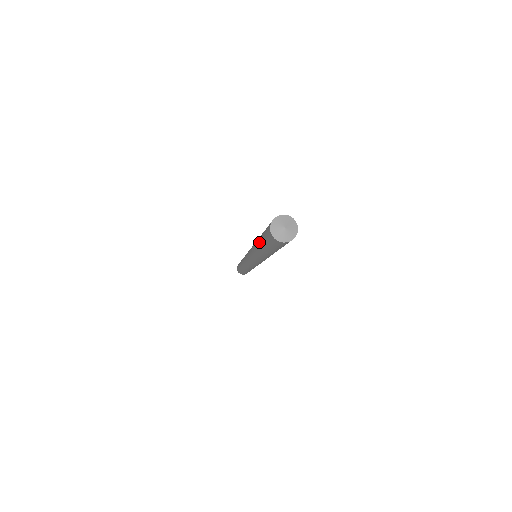
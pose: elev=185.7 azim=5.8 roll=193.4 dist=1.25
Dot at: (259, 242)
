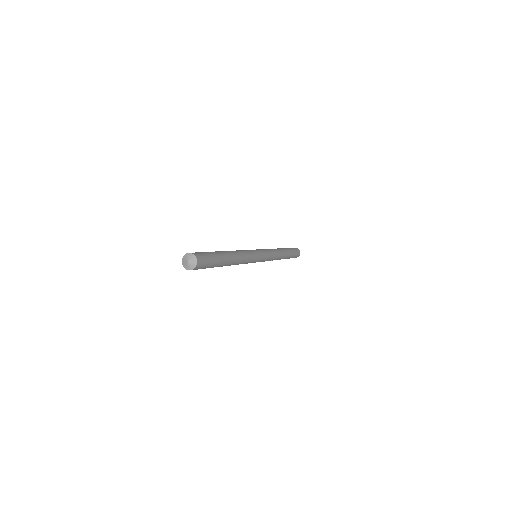
Dot at: occluded
